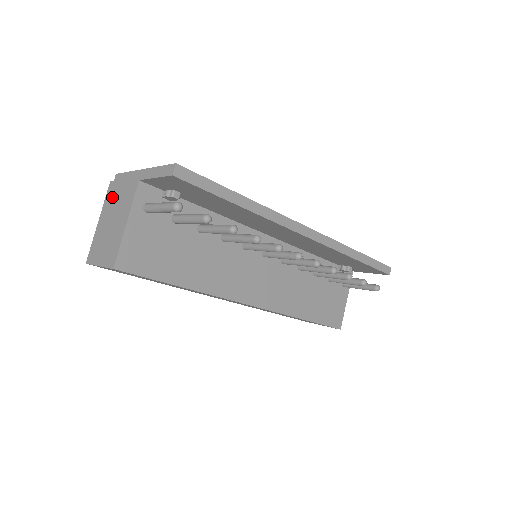
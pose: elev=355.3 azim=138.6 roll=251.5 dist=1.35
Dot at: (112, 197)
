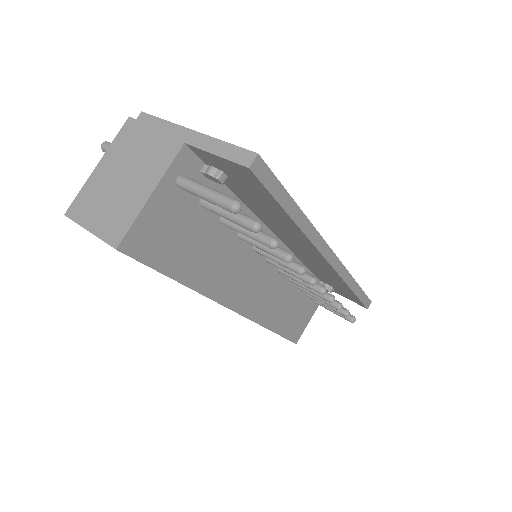
Dot at: (129, 142)
